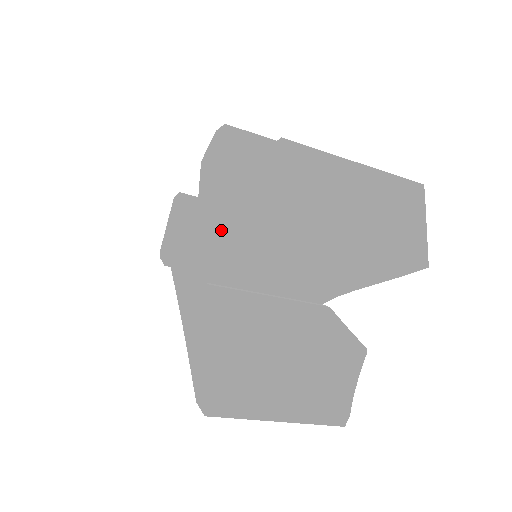
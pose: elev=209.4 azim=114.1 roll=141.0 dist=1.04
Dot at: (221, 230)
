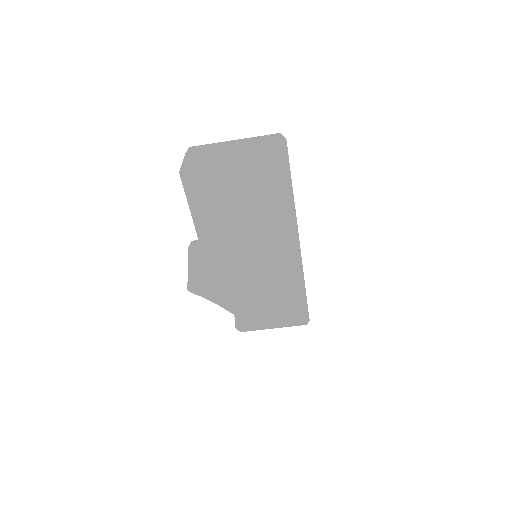
Dot at: occluded
